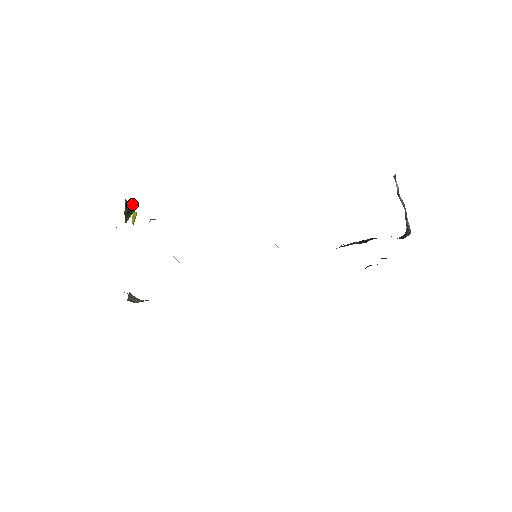
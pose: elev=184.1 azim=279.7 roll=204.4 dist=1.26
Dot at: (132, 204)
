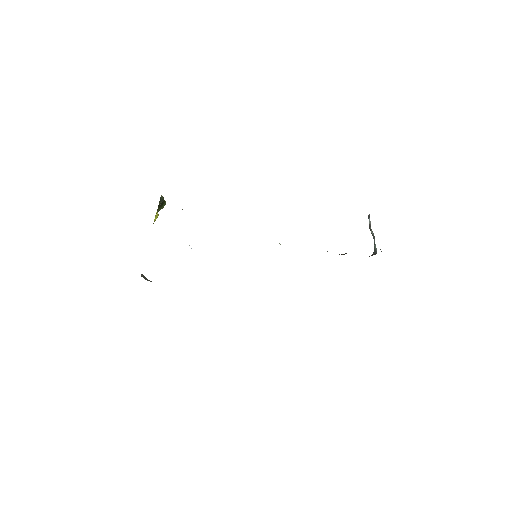
Dot at: (164, 200)
